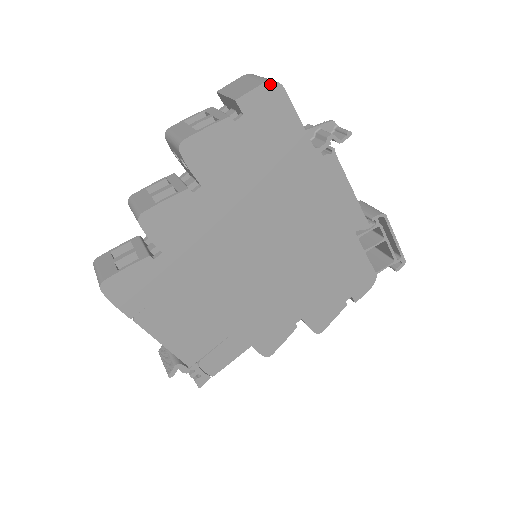
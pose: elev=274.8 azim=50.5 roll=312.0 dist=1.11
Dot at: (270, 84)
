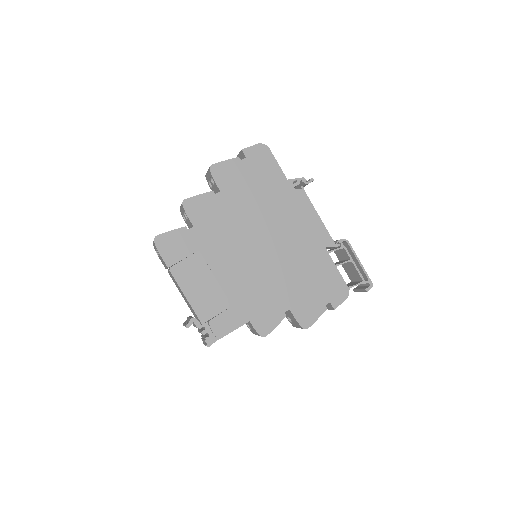
Dot at: (261, 145)
